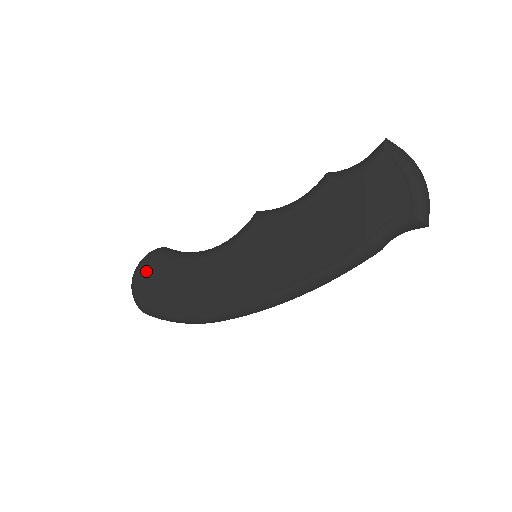
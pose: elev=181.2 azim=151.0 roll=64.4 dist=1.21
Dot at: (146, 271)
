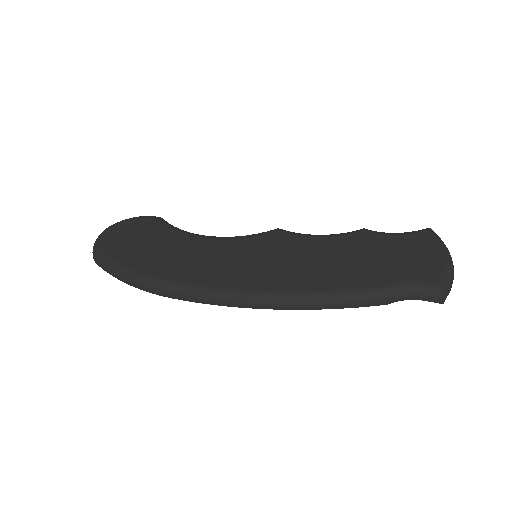
Dot at: (132, 225)
